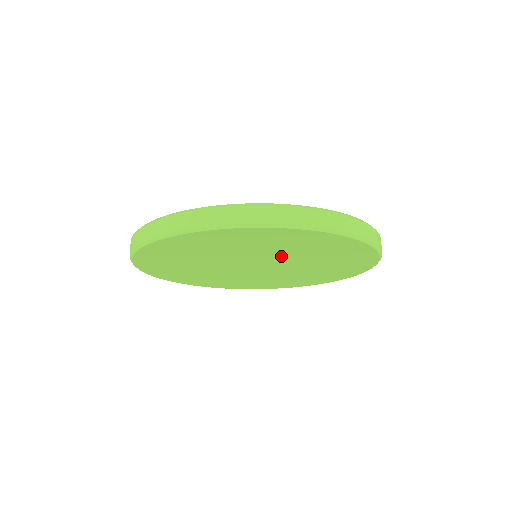
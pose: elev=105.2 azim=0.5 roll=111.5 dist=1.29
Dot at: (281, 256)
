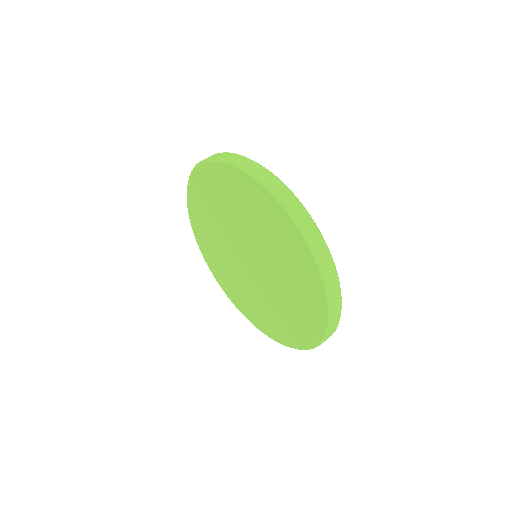
Dot at: (275, 276)
